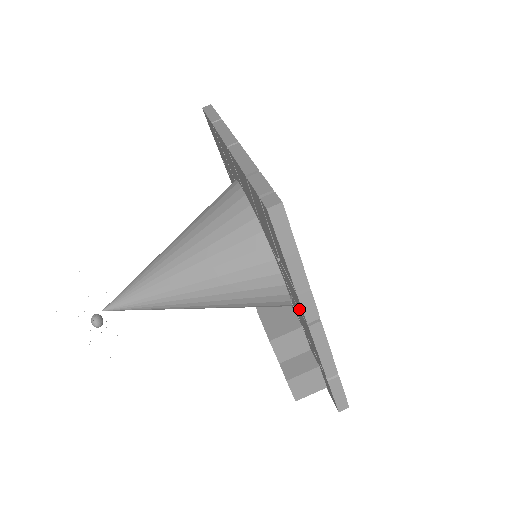
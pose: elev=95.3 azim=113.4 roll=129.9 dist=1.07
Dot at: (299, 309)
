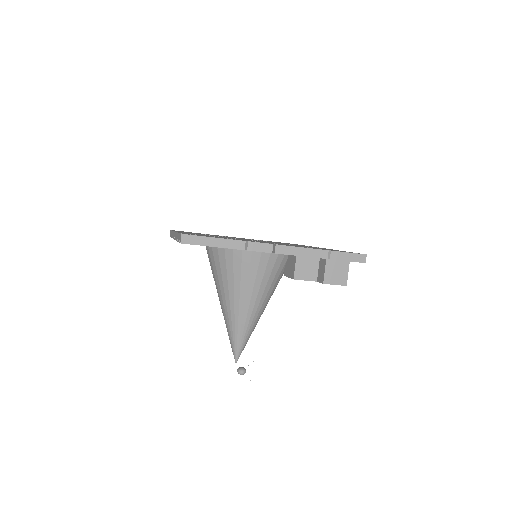
Dot at: occluded
